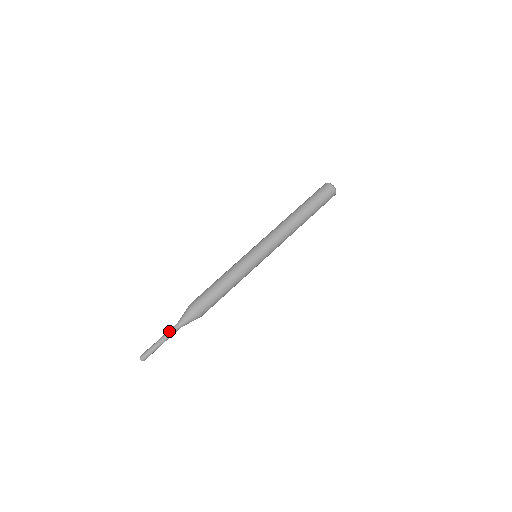
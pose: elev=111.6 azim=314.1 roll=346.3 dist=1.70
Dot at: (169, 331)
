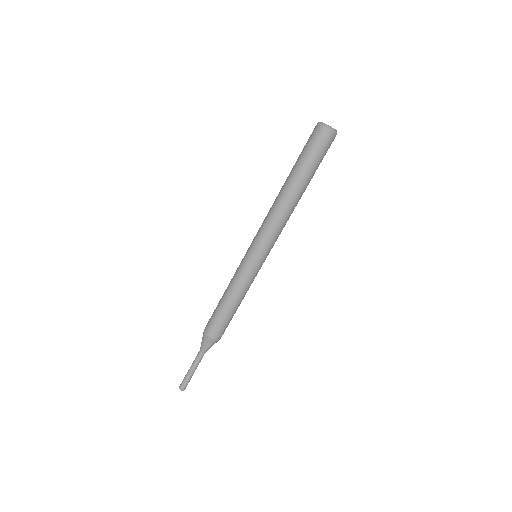
Dot at: (197, 362)
